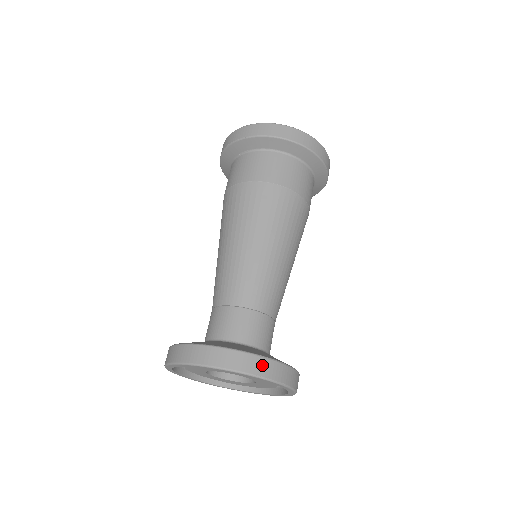
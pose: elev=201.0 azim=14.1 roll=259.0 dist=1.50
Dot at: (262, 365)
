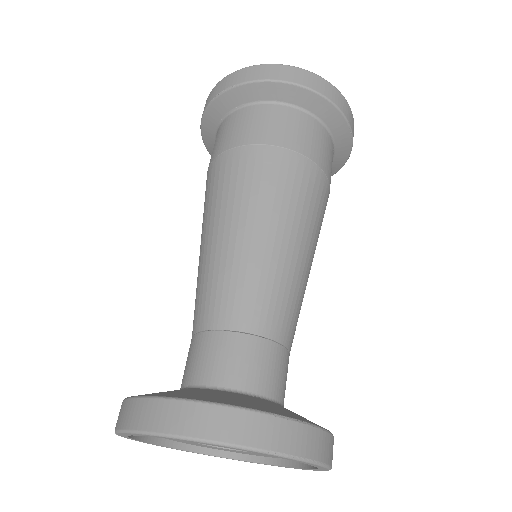
Dot at: (278, 431)
